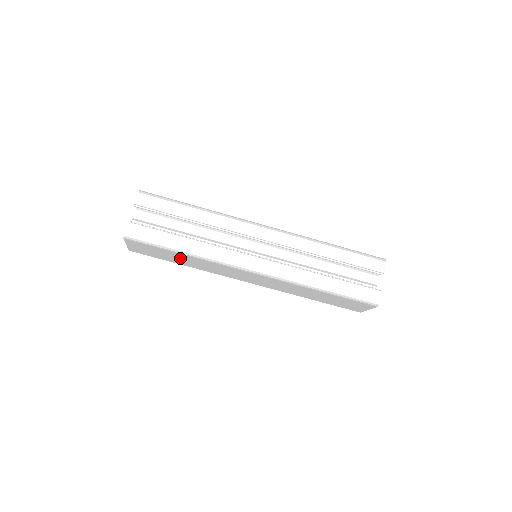
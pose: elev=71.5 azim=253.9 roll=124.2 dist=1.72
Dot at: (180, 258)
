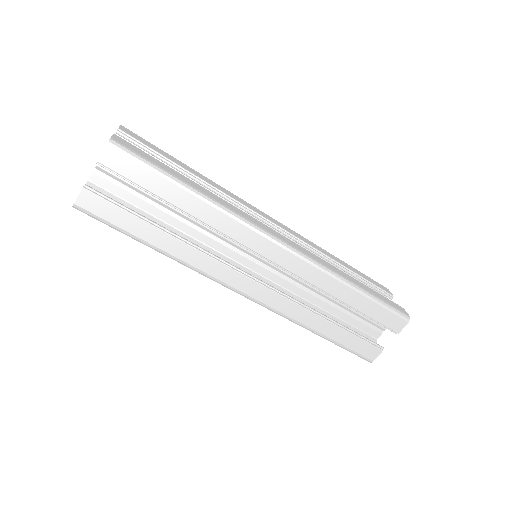
Dot at: occluded
